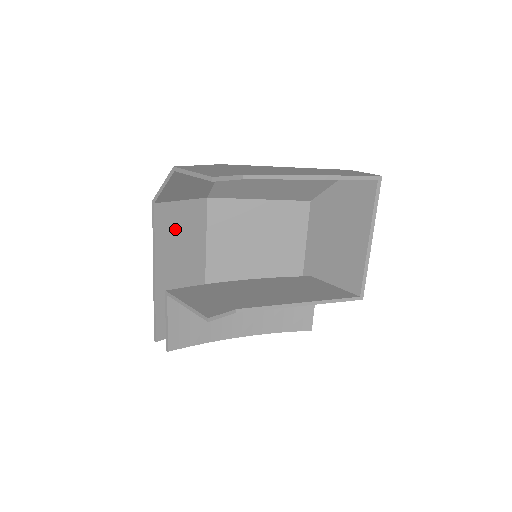
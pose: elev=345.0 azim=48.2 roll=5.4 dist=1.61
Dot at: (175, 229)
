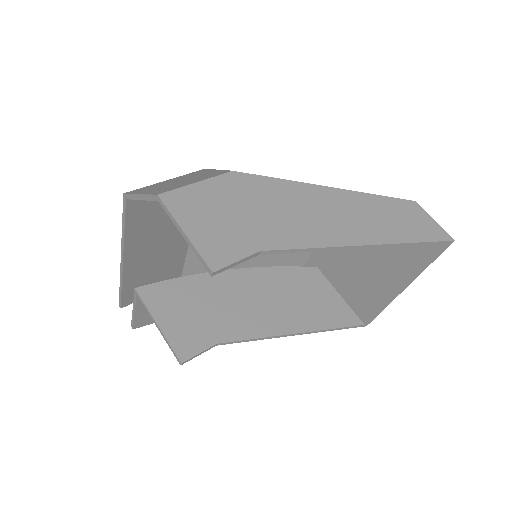
Dot at: (154, 216)
